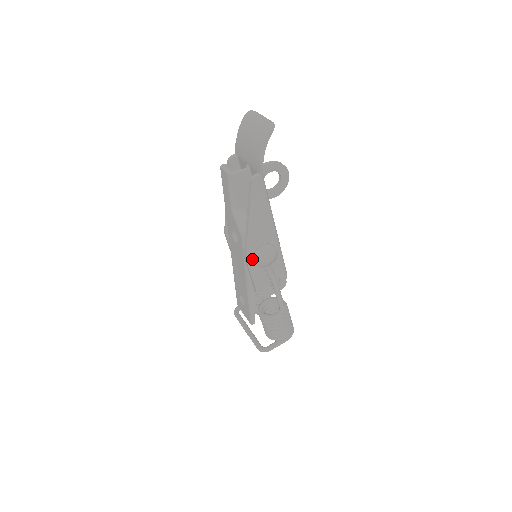
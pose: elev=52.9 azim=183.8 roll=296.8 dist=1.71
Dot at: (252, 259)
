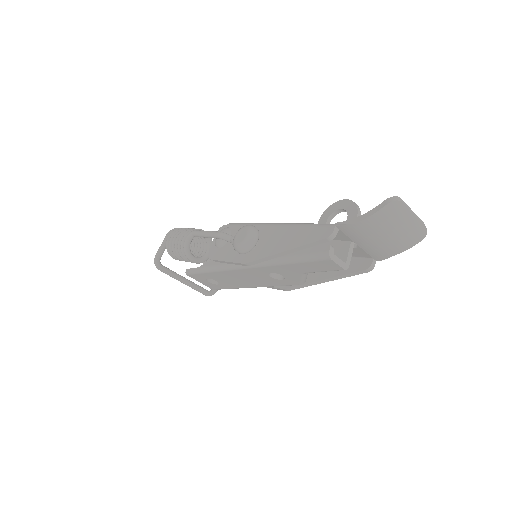
Dot at: occluded
